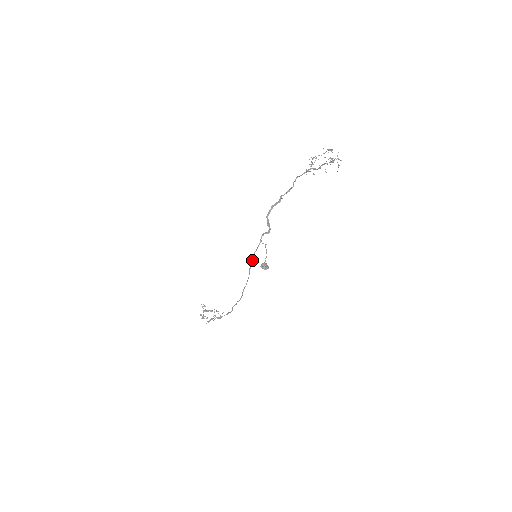
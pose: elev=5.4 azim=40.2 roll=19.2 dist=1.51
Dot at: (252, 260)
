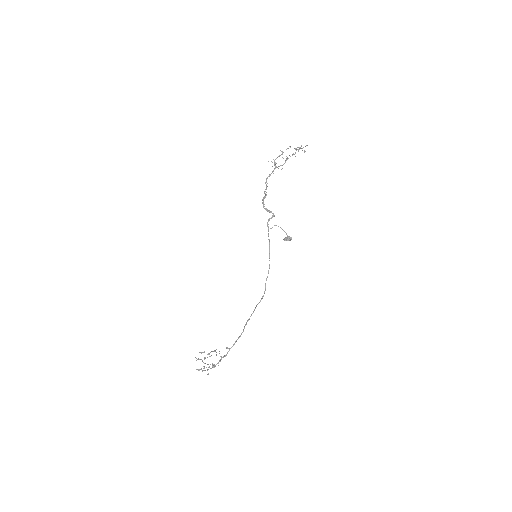
Dot at: (269, 245)
